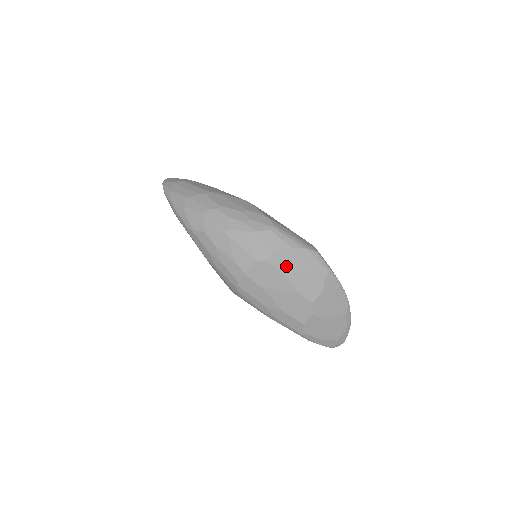
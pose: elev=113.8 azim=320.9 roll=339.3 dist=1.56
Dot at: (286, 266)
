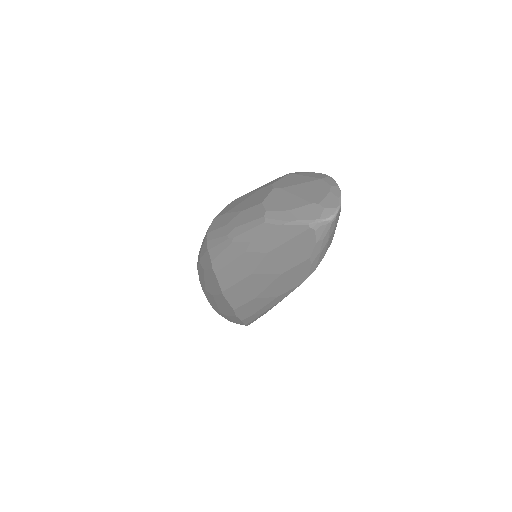
Dot at: occluded
